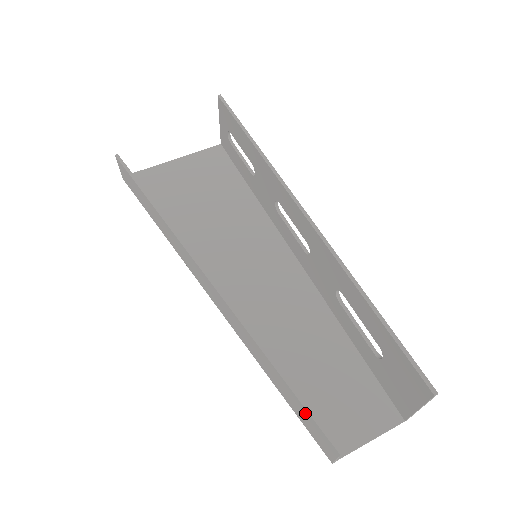
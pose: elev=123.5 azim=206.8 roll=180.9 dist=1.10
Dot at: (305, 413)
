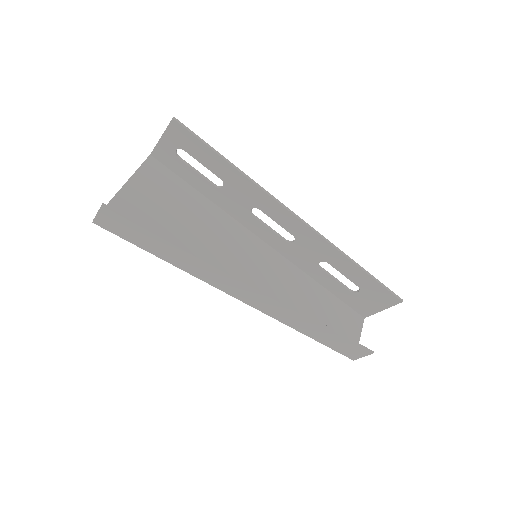
Dot at: (346, 343)
